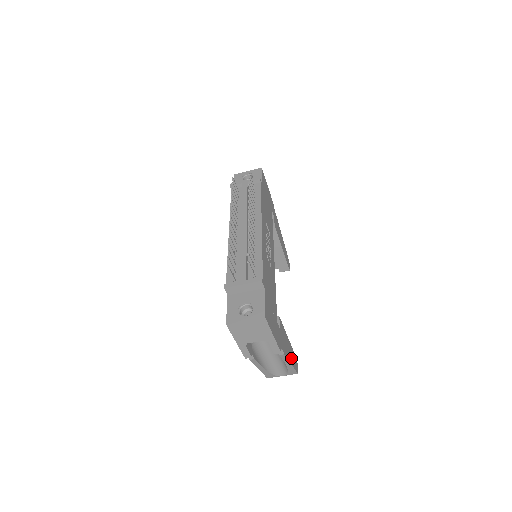
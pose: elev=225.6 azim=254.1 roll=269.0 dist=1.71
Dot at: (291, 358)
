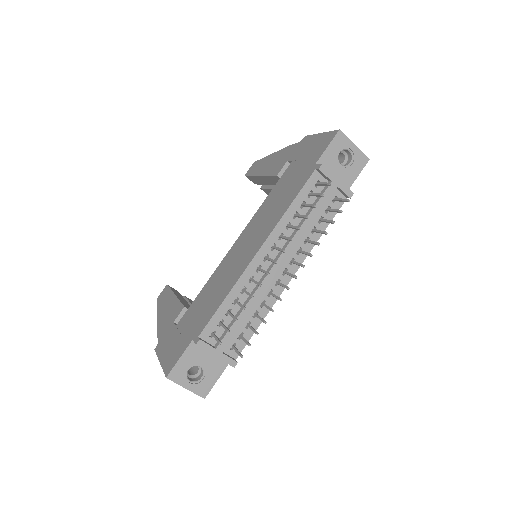
Dot at: occluded
